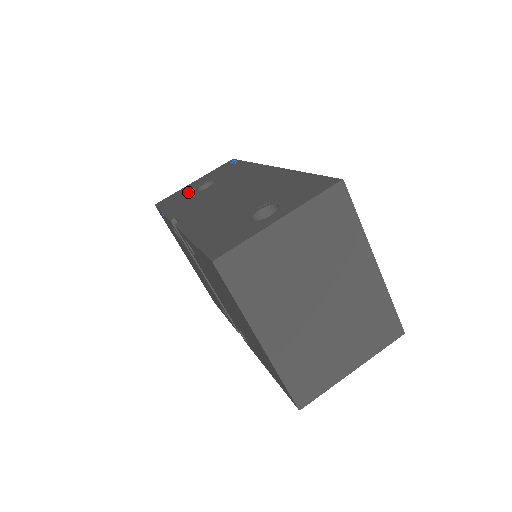
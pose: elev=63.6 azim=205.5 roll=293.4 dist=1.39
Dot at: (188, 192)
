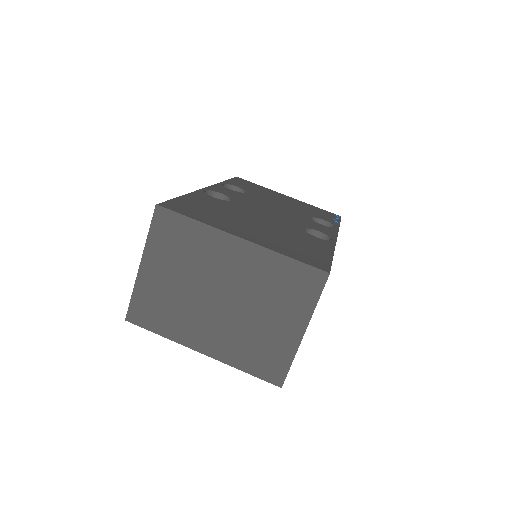
Dot at: occluded
